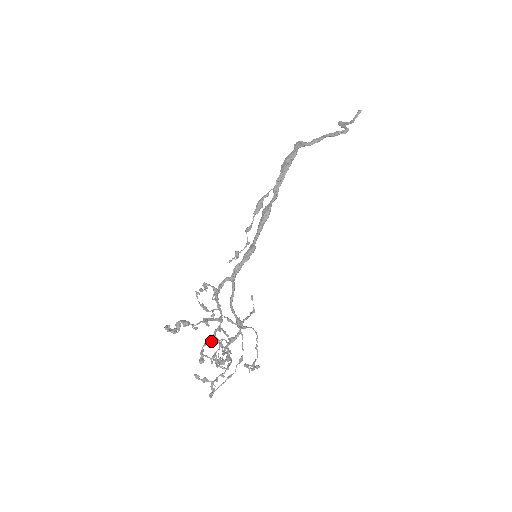
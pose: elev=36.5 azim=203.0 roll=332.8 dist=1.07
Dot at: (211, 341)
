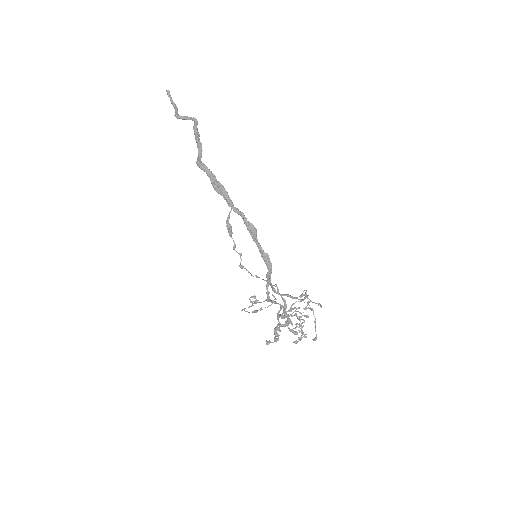
Dot at: (290, 320)
